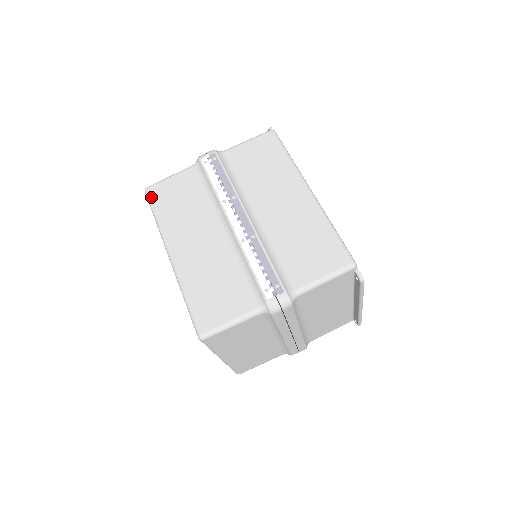
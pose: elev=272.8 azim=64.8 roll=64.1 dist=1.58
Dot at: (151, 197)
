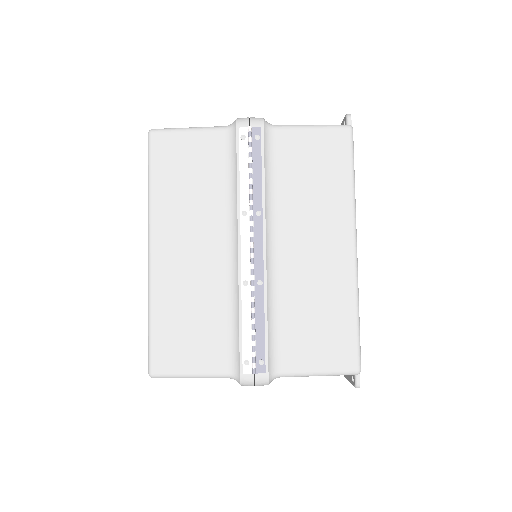
Dot at: (153, 150)
